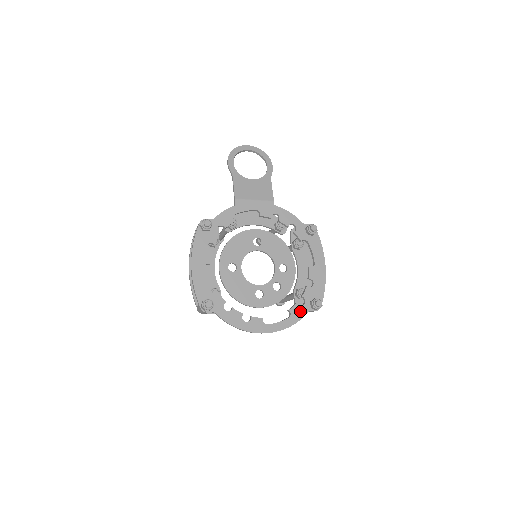
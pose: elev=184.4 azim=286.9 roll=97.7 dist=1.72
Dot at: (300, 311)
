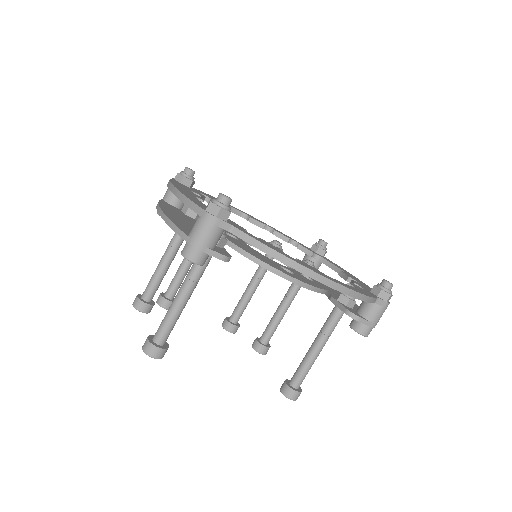
Dot at: (365, 291)
